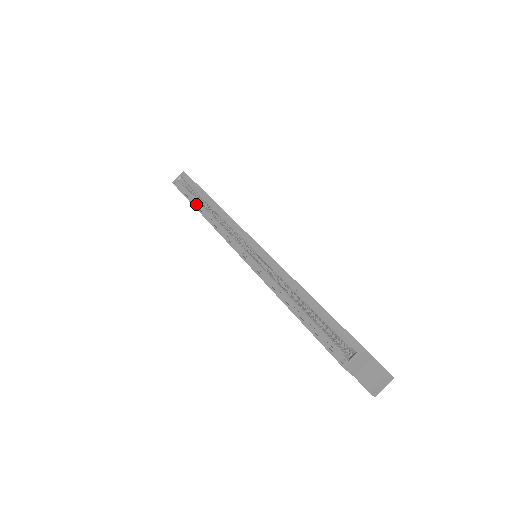
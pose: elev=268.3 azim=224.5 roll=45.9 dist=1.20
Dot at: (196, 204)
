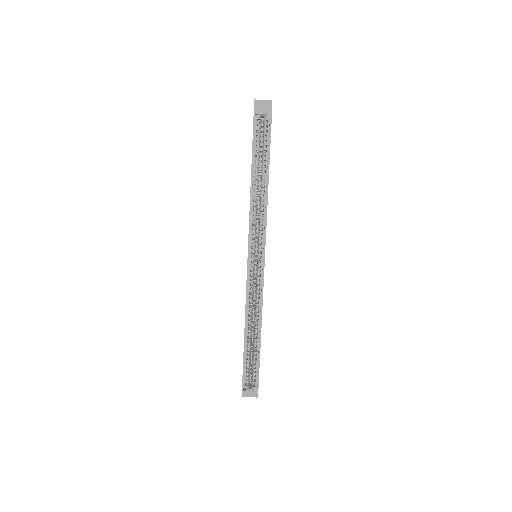
Dot at: (254, 171)
